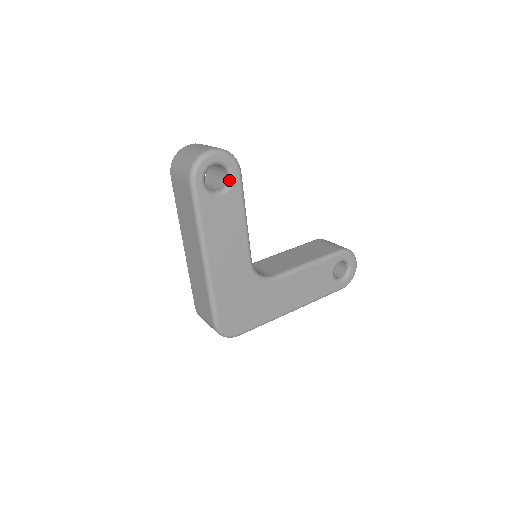
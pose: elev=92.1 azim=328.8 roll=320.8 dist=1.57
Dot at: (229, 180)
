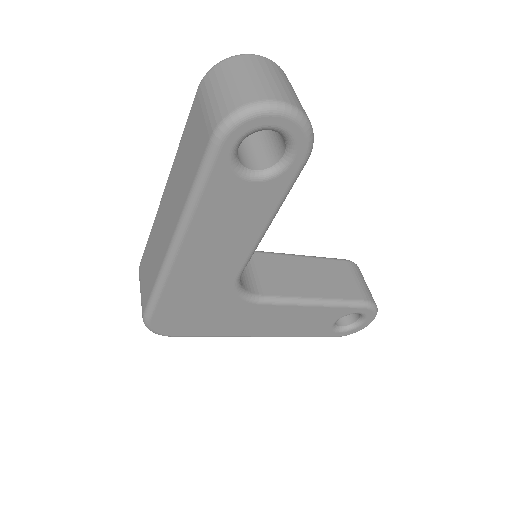
Dot at: (280, 163)
